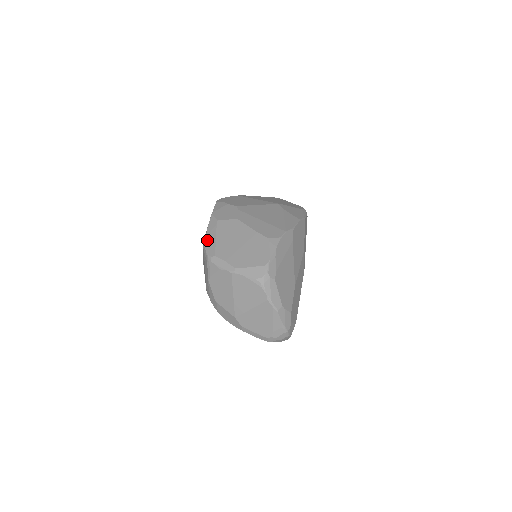
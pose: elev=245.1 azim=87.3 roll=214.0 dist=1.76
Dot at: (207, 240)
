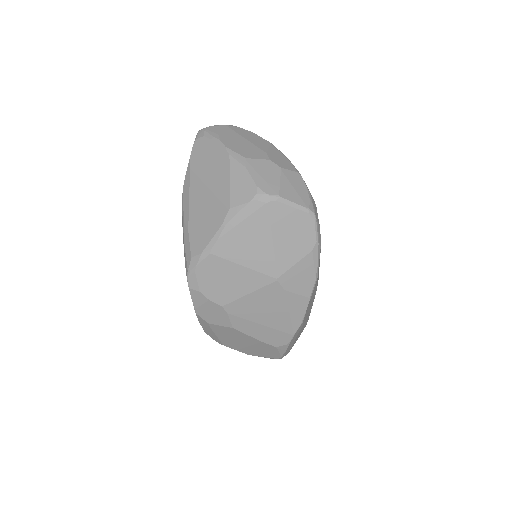
Dot at: (206, 332)
